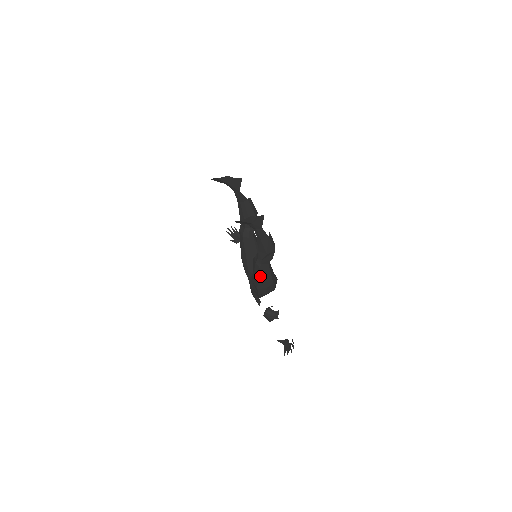
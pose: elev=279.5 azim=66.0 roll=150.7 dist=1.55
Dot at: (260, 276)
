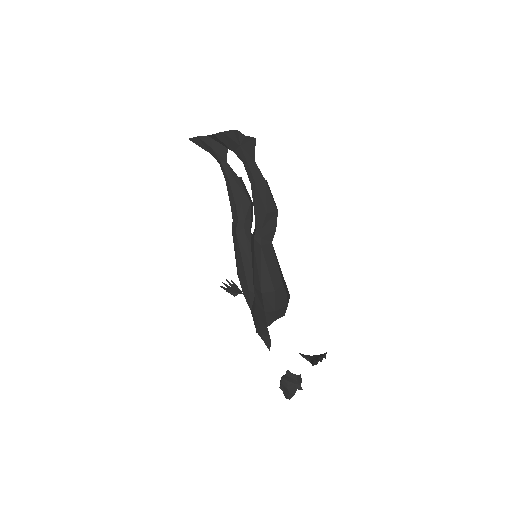
Dot at: (262, 264)
